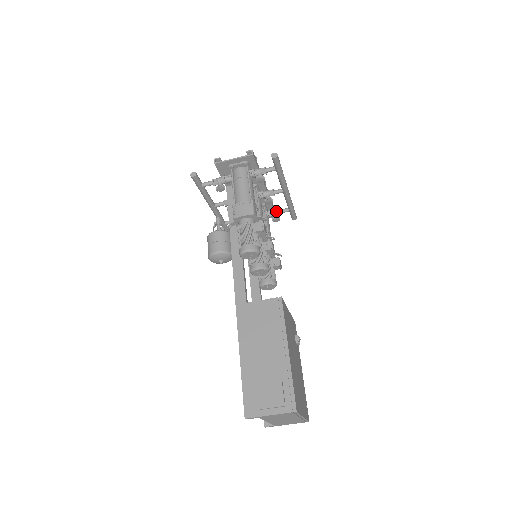
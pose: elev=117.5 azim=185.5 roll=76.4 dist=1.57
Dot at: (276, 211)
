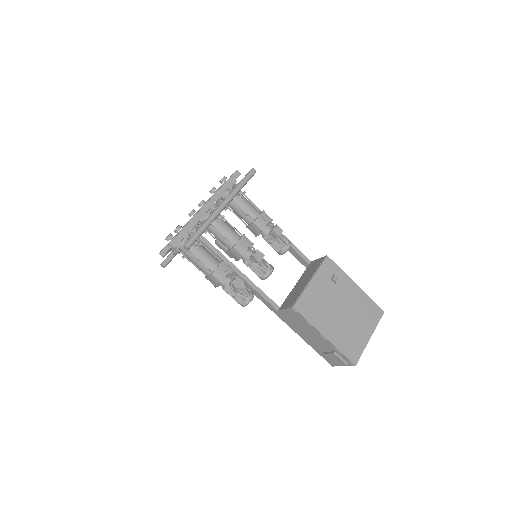
Dot at: occluded
